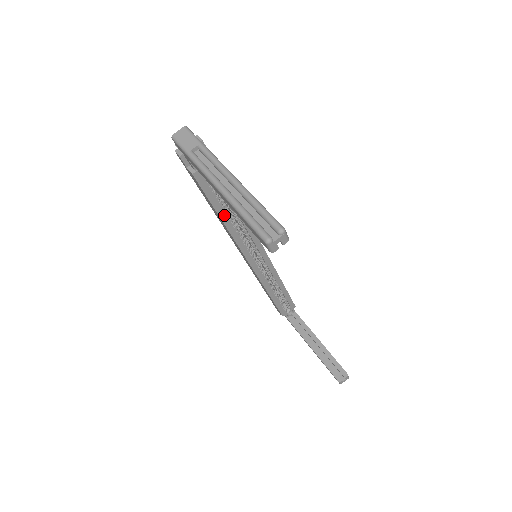
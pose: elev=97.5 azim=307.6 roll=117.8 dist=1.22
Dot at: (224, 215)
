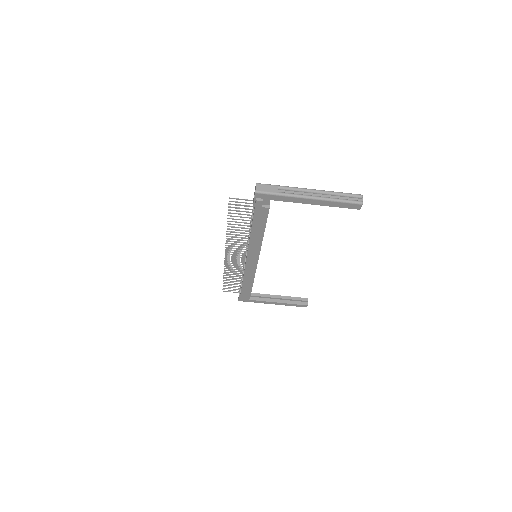
Dot at: (264, 231)
